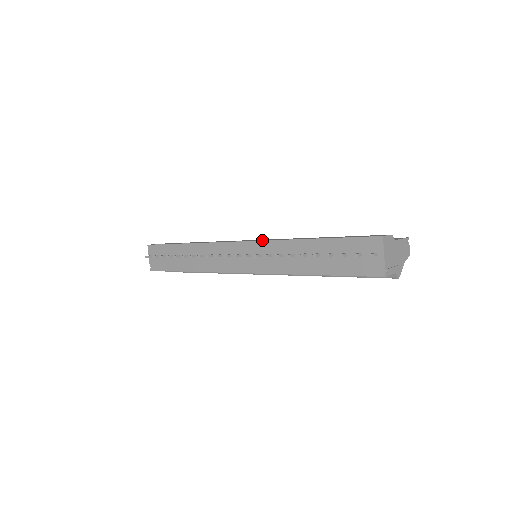
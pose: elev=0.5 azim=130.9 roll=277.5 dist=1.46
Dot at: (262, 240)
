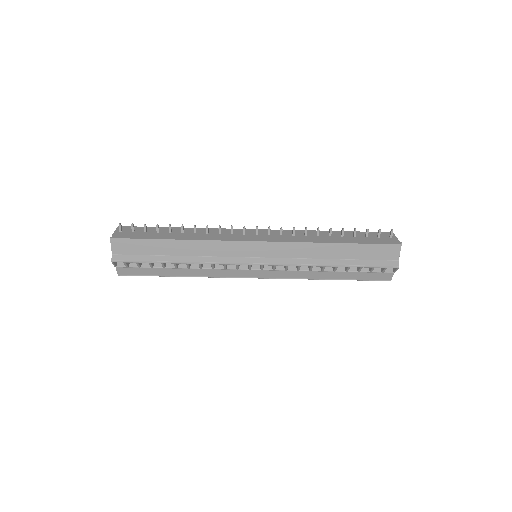
Dot at: occluded
